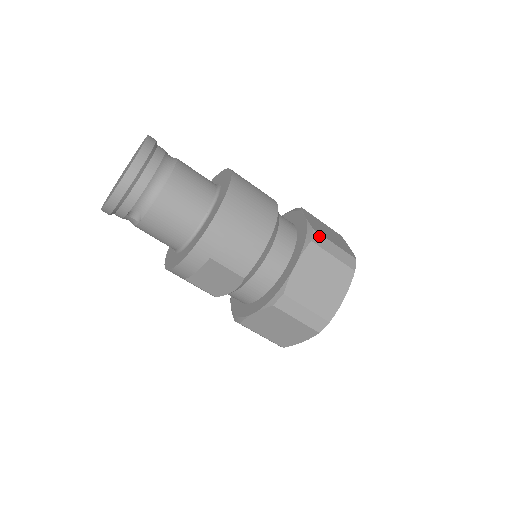
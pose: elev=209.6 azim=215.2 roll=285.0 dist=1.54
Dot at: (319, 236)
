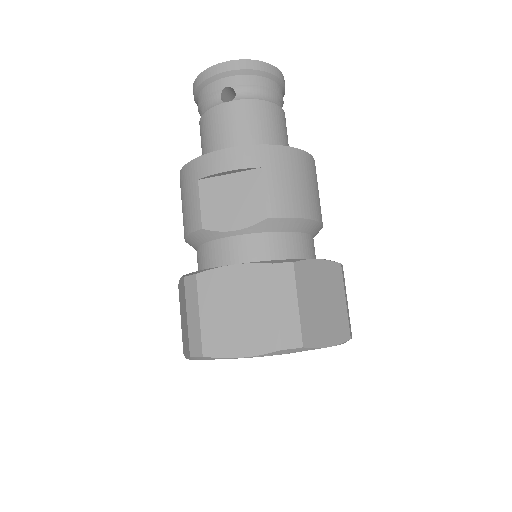
Dot at: occluded
